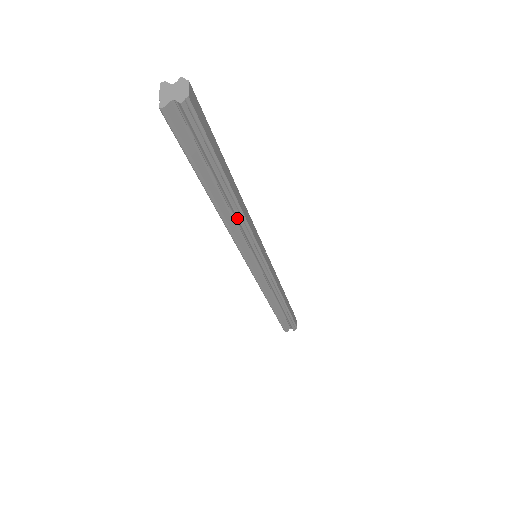
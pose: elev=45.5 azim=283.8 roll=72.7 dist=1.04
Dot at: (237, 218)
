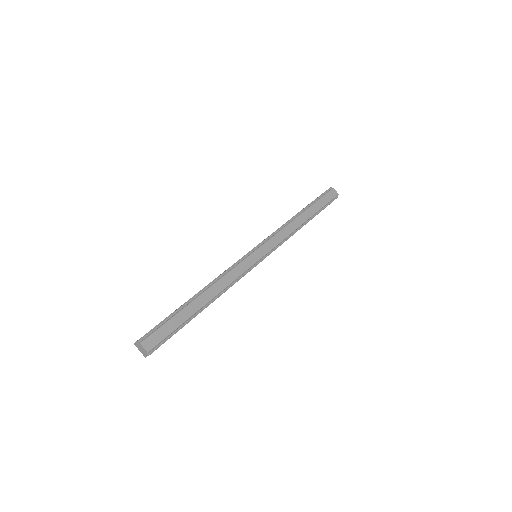
Dot at: occluded
